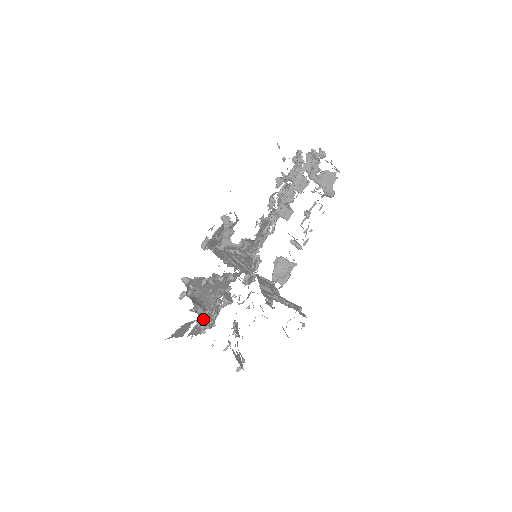
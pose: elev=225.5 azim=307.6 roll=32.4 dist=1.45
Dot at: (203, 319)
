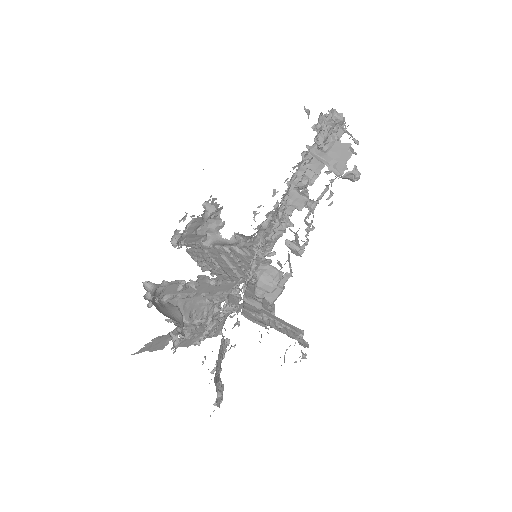
Dot at: (178, 334)
